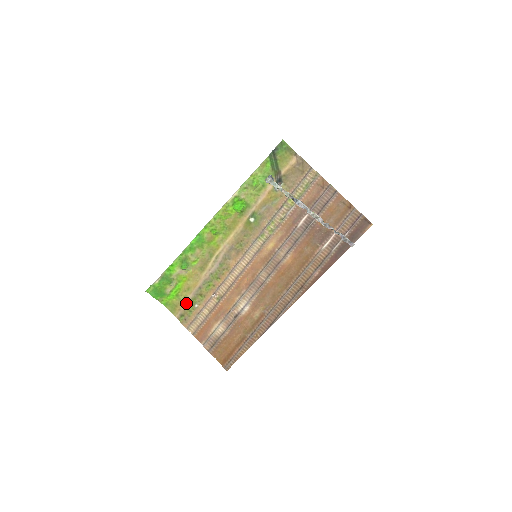
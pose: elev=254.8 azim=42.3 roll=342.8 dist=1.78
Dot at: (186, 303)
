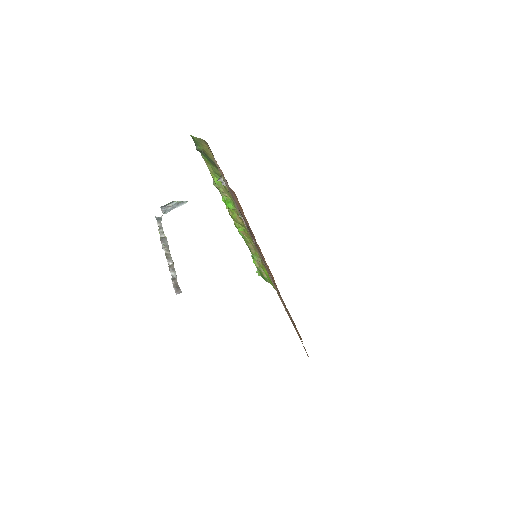
Dot at: occluded
